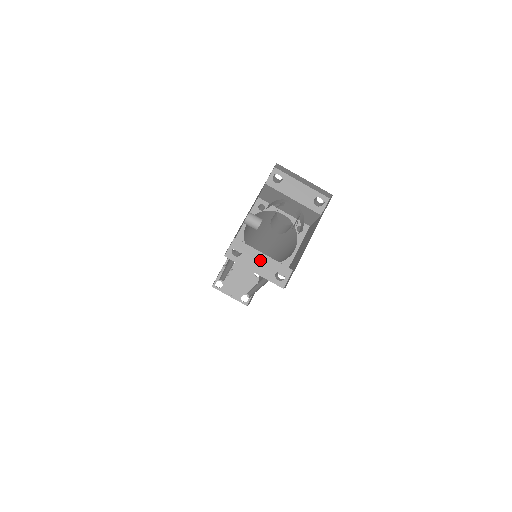
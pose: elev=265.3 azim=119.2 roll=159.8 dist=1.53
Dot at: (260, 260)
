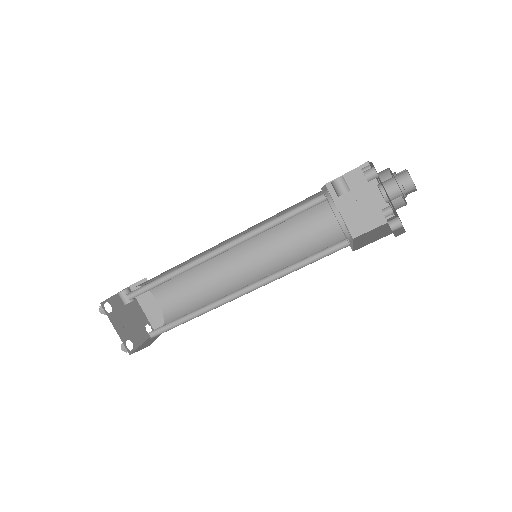
Dot at: occluded
